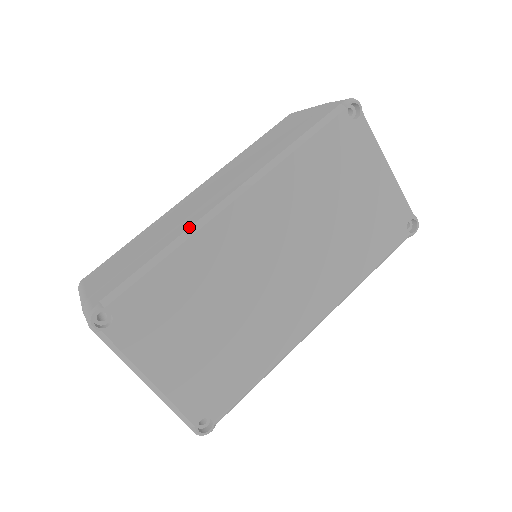
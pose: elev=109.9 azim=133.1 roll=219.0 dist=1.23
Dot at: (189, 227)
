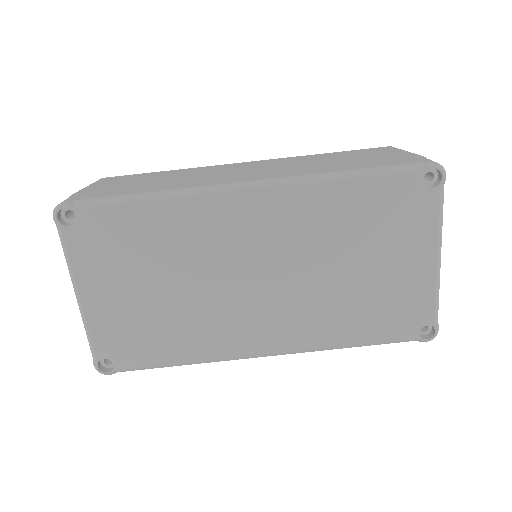
Dot at: (190, 187)
